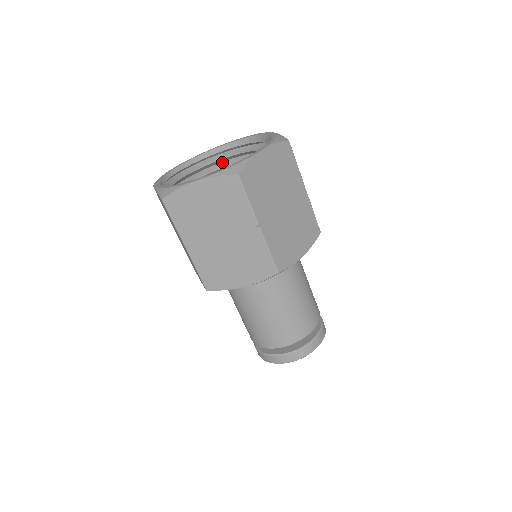
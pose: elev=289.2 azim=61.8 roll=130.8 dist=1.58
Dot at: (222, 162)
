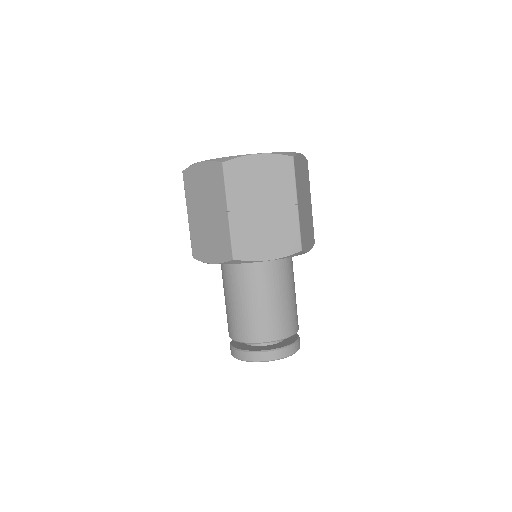
Dot at: occluded
